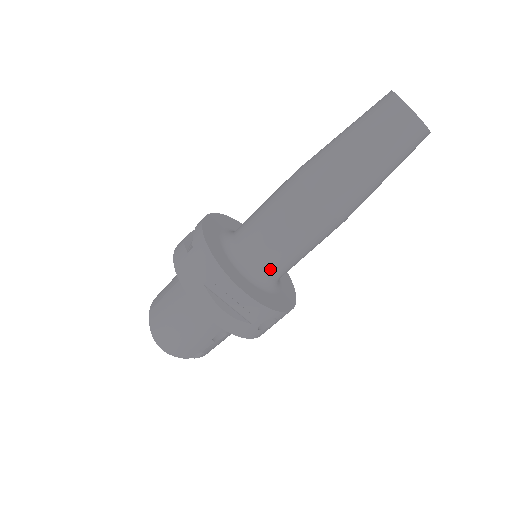
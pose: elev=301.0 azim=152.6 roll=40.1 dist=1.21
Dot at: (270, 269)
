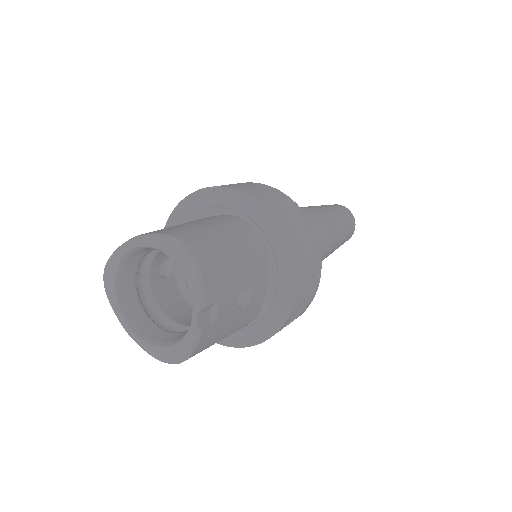
Dot at: occluded
